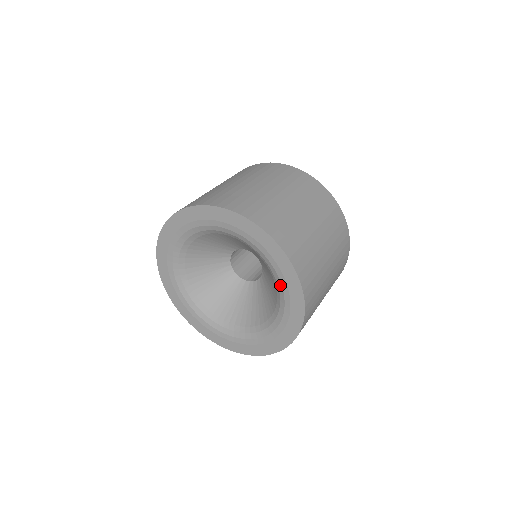
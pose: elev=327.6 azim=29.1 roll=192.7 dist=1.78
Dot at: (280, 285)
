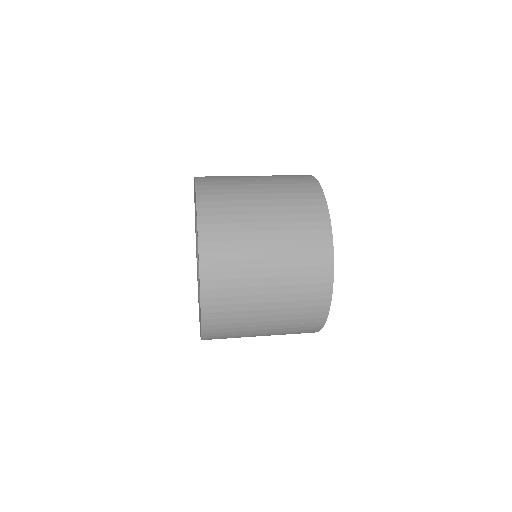
Dot at: occluded
